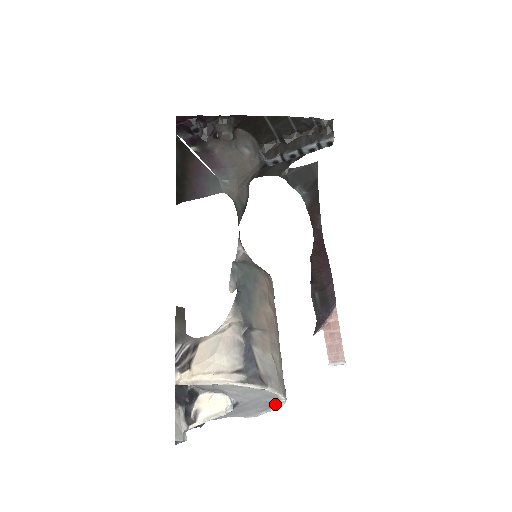
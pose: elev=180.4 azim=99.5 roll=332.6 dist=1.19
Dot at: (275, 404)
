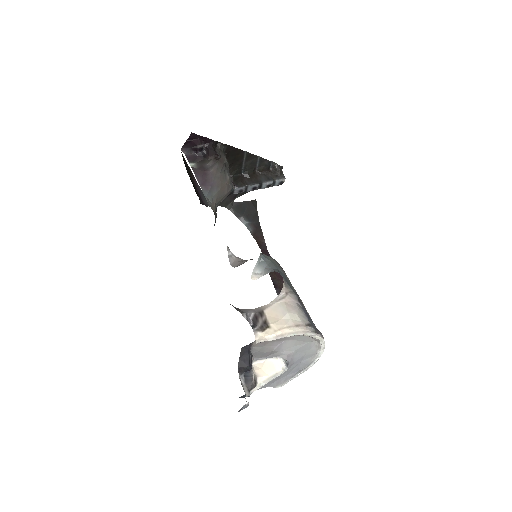
Dot at: (308, 365)
